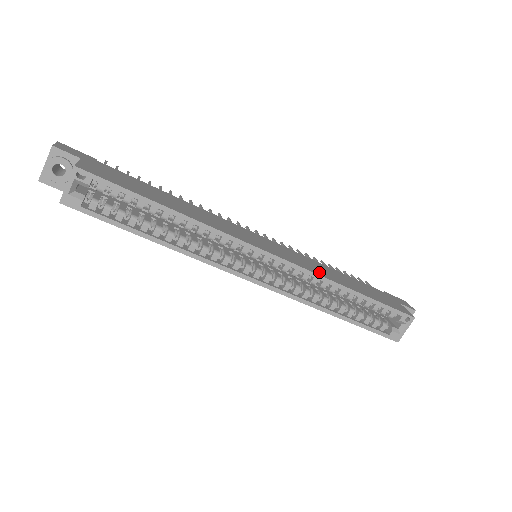
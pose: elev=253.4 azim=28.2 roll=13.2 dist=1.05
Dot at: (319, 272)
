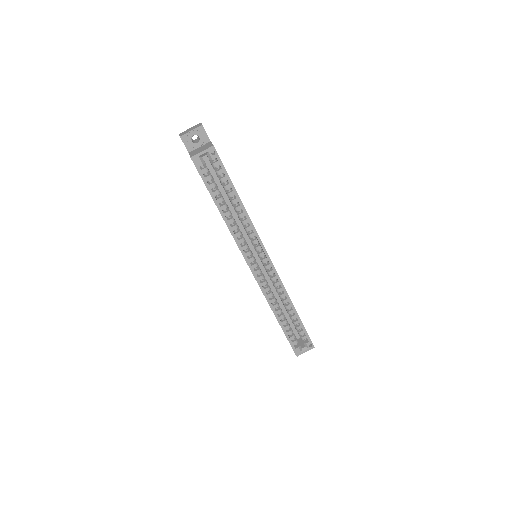
Dot at: occluded
